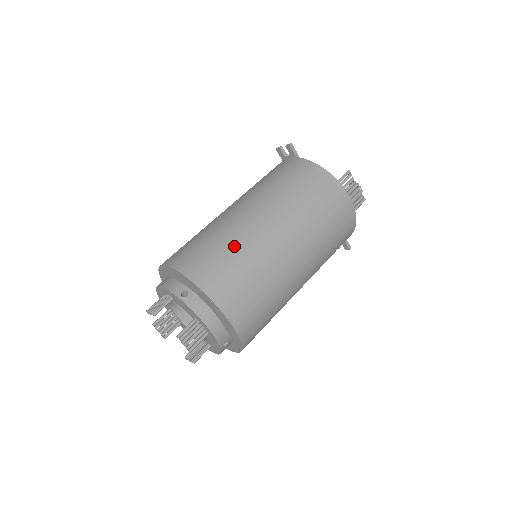
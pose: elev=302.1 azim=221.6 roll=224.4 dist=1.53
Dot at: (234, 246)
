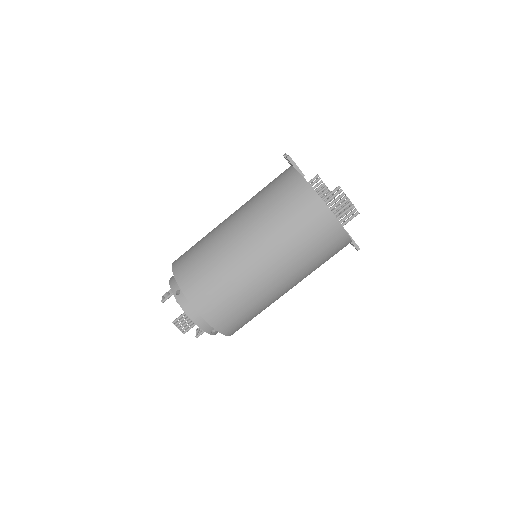
Dot at: (214, 259)
